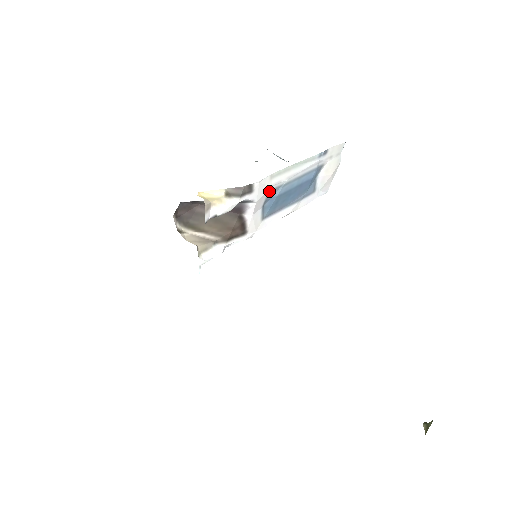
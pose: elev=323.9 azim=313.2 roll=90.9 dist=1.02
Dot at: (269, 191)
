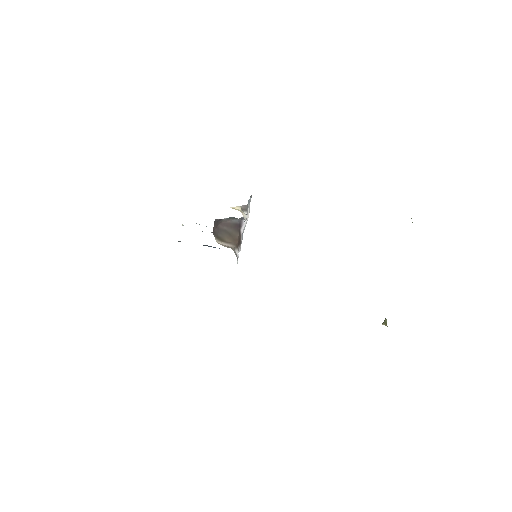
Dot at: occluded
